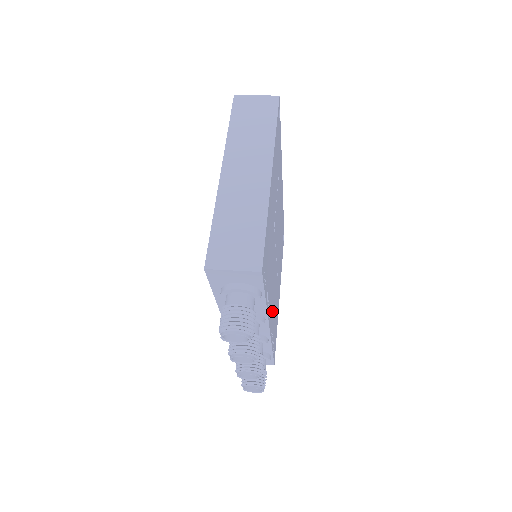
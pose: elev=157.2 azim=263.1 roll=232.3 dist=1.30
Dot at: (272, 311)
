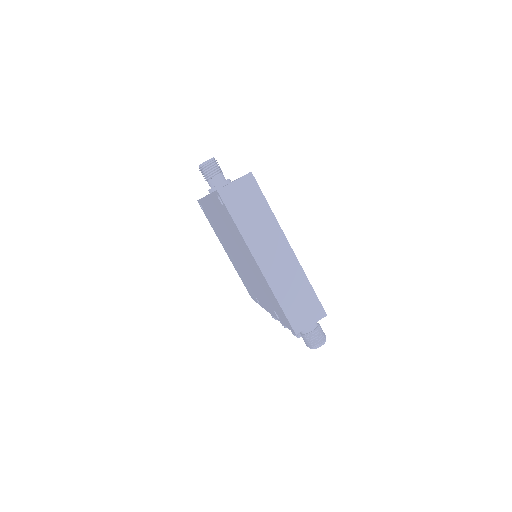
Dot at: occluded
